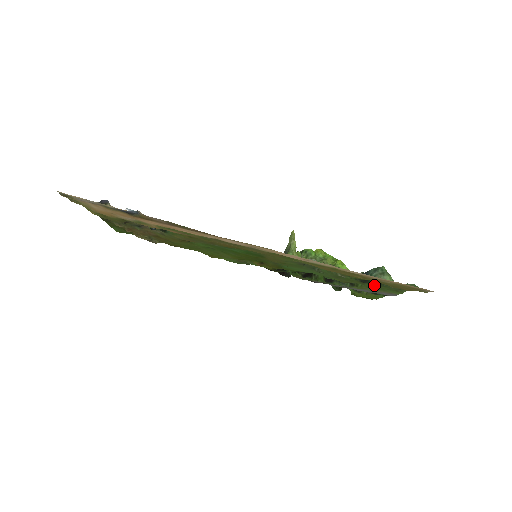
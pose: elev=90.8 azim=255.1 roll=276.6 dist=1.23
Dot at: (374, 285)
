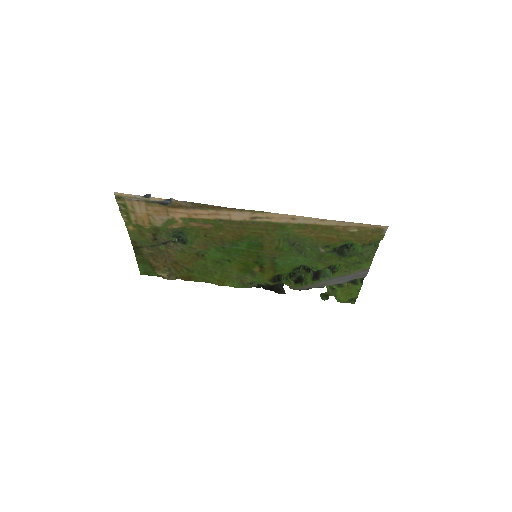
Dot at: (349, 258)
